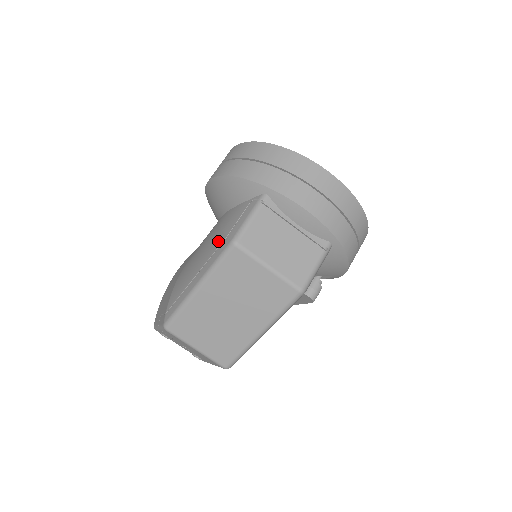
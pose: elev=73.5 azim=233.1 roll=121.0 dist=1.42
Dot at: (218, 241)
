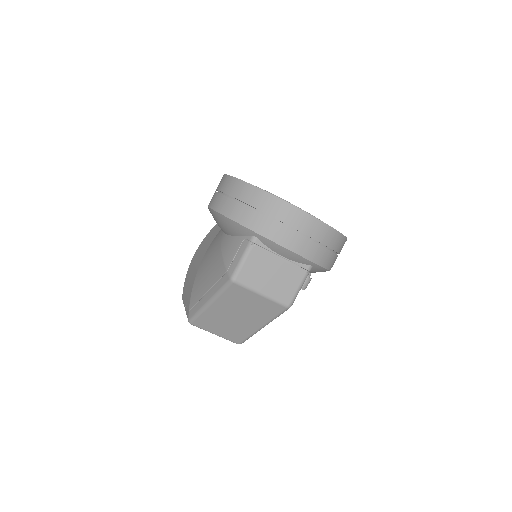
Dot at: (221, 270)
